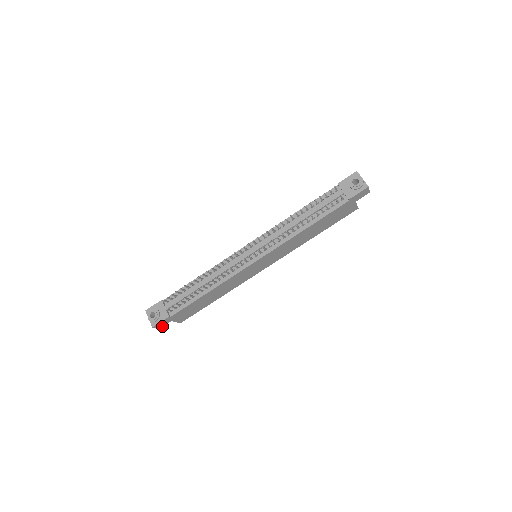
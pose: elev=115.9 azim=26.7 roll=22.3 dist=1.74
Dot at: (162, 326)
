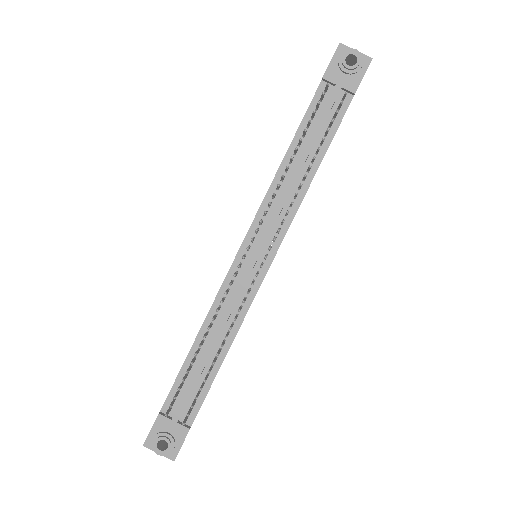
Dot at: occluded
